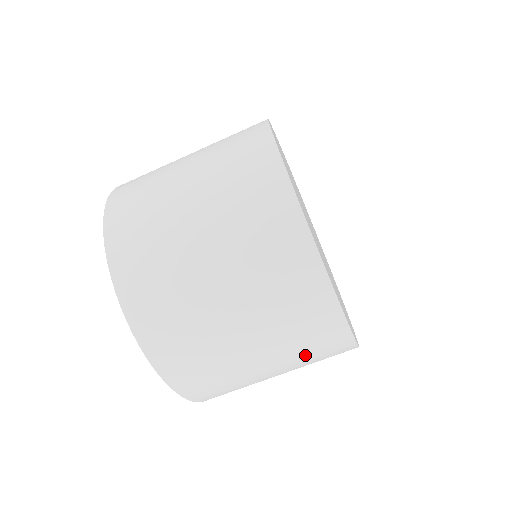
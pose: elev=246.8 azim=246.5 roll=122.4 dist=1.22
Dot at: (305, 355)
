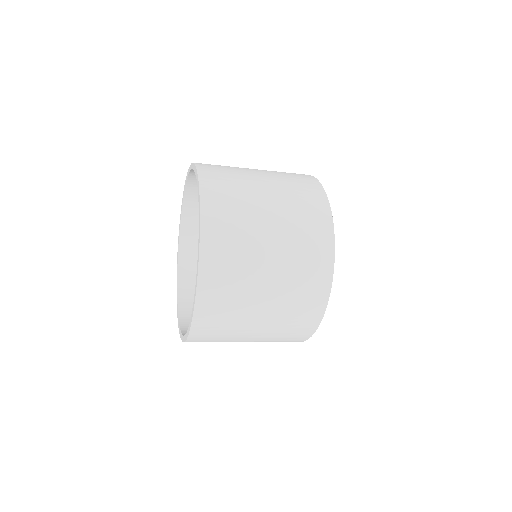
Dot at: occluded
